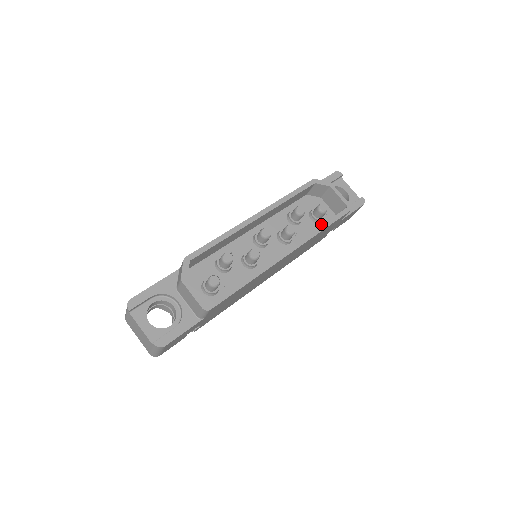
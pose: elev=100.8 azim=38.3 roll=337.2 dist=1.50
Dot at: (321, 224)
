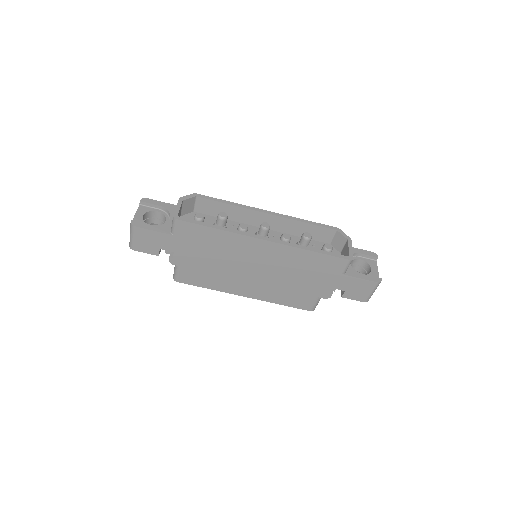
Dot at: occluded
